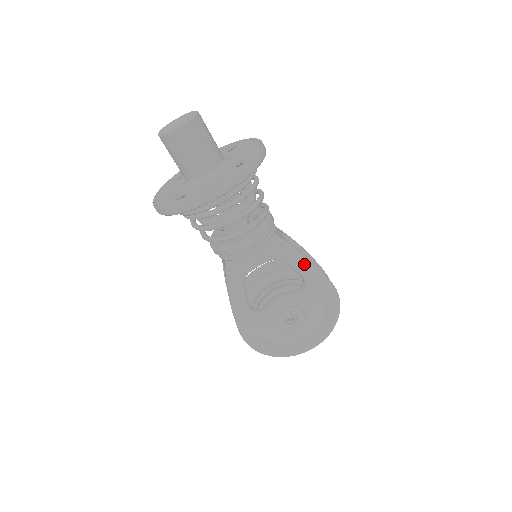
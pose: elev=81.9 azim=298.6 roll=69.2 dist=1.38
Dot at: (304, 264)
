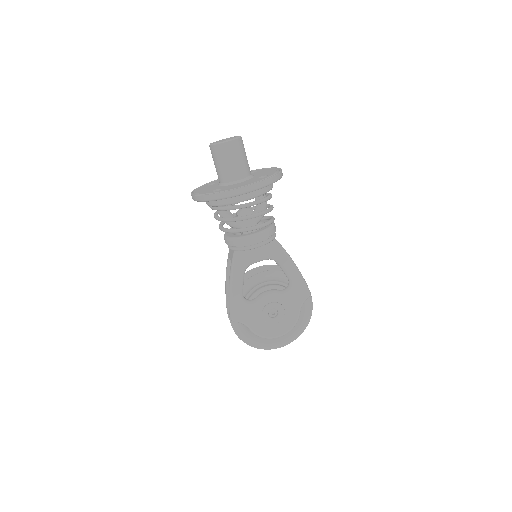
Dot at: (292, 268)
